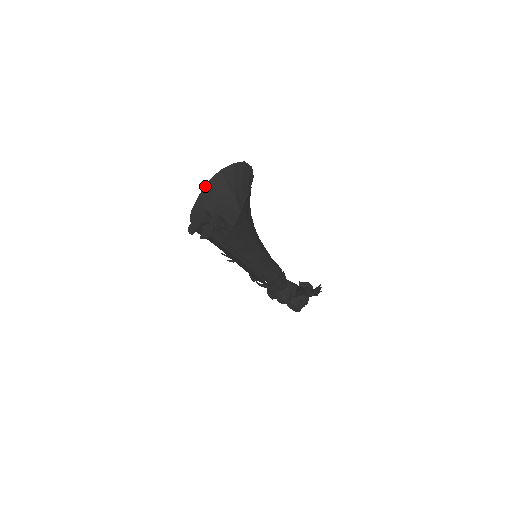
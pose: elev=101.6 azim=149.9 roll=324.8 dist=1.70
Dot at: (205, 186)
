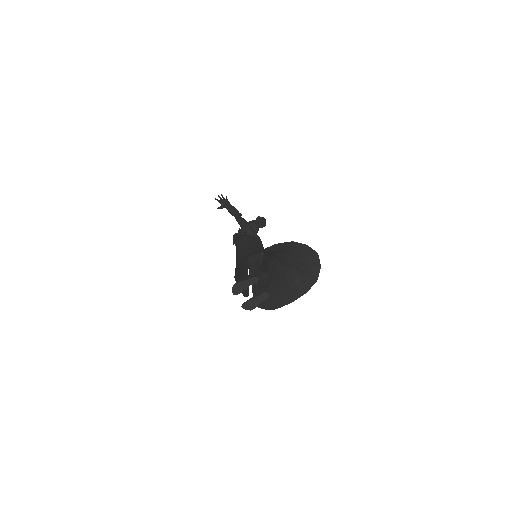
Dot at: (268, 247)
